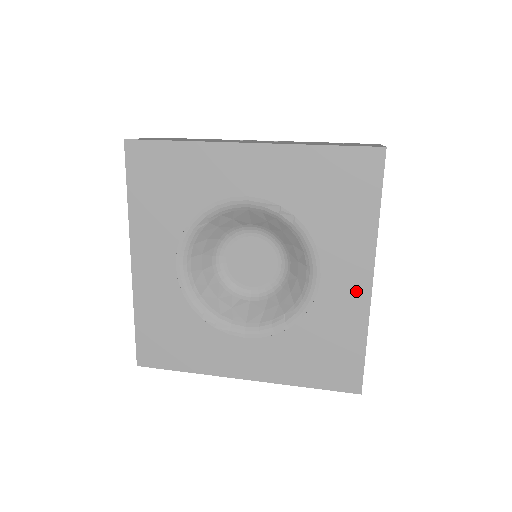
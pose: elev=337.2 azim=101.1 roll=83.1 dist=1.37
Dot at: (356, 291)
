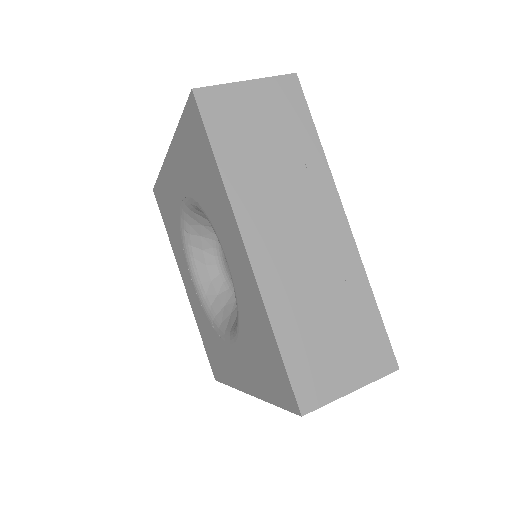
Dot at: (245, 268)
